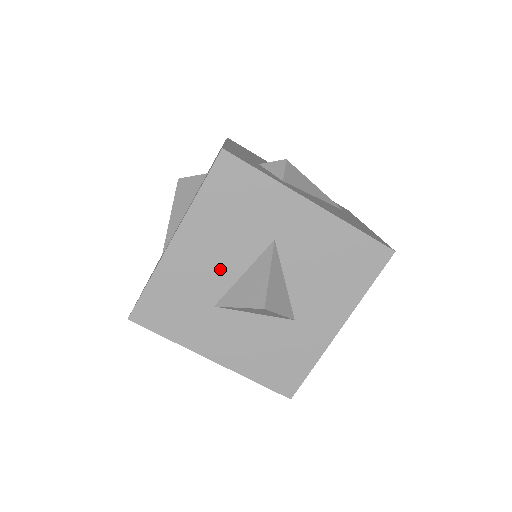
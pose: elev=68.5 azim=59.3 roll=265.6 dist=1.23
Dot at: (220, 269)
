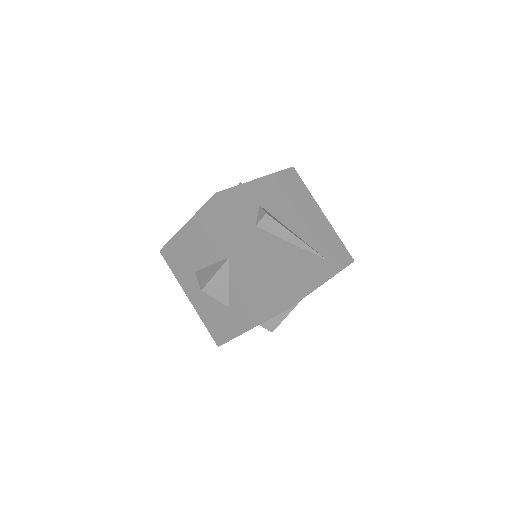
Dot at: (202, 255)
